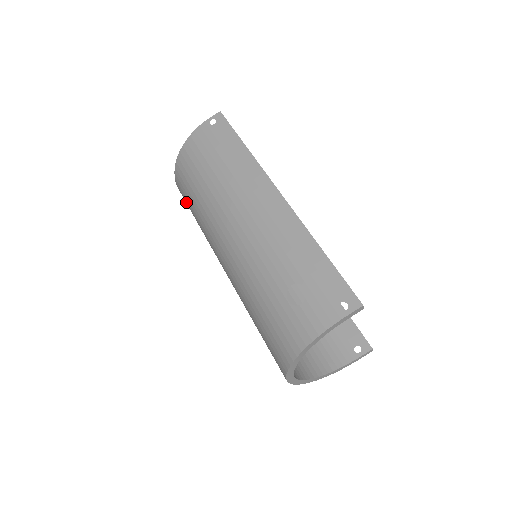
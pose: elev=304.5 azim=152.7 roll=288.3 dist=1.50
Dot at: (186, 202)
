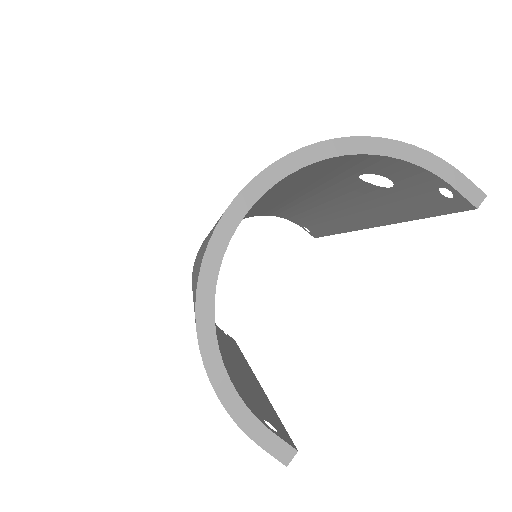
Dot at: occluded
